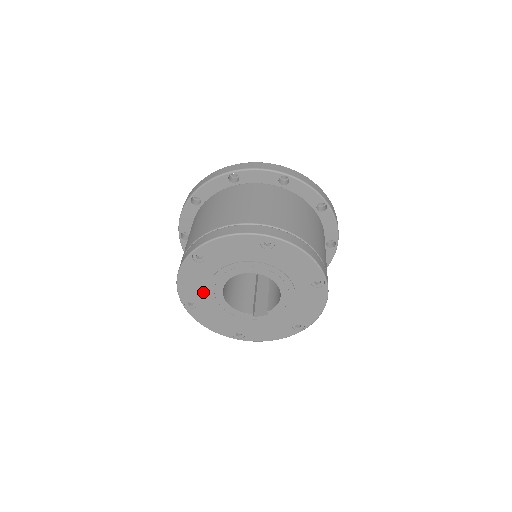
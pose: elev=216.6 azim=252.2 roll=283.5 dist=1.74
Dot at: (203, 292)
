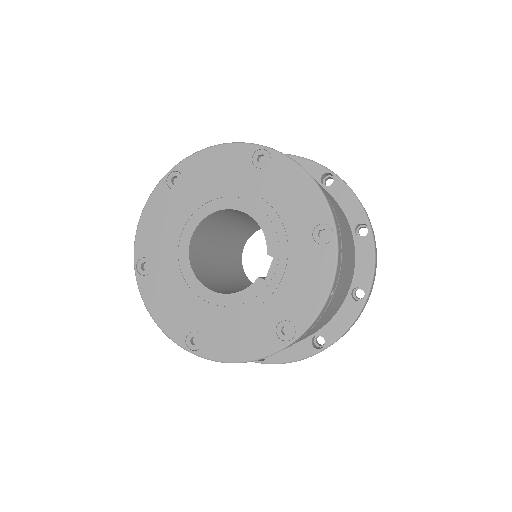
Dot at: (188, 308)
